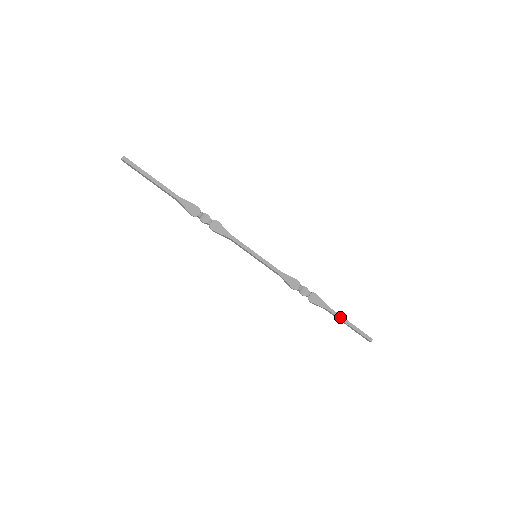
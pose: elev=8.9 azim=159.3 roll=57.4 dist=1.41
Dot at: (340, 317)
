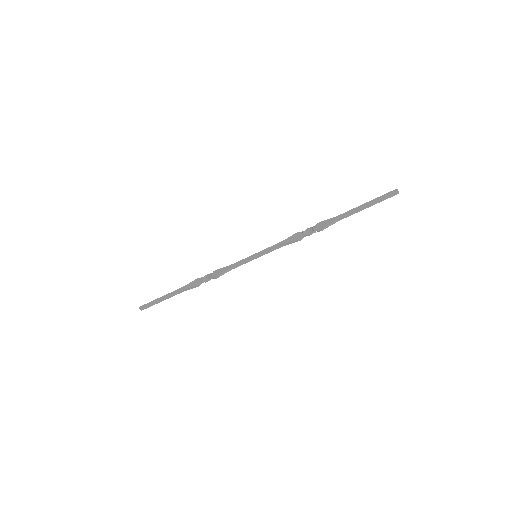
Dot at: (353, 210)
